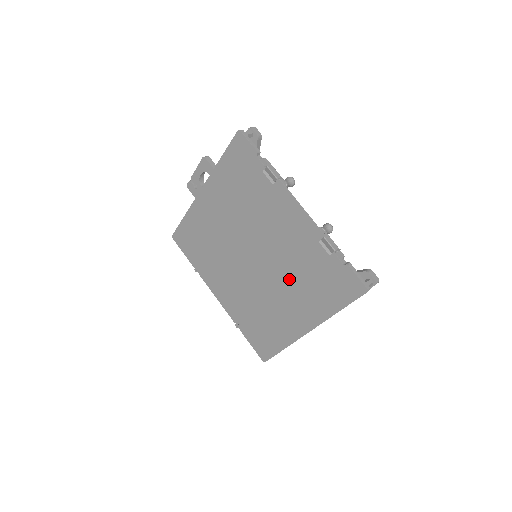
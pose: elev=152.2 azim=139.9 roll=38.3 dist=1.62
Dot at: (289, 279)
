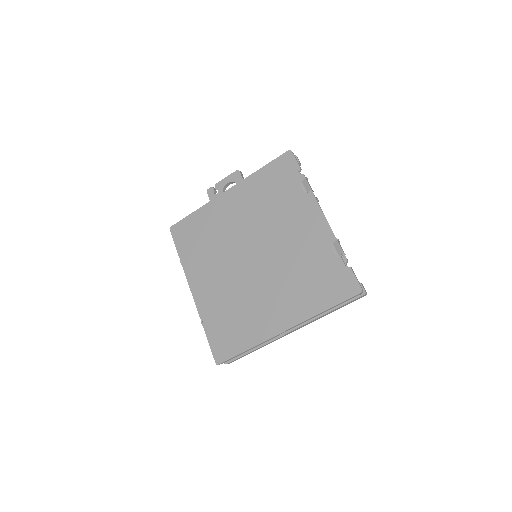
Dot at: (286, 277)
